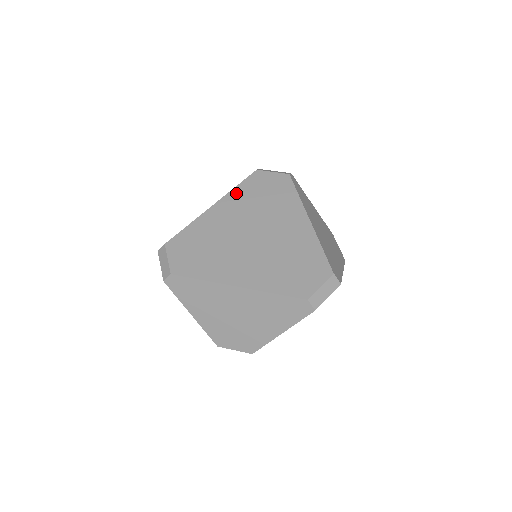
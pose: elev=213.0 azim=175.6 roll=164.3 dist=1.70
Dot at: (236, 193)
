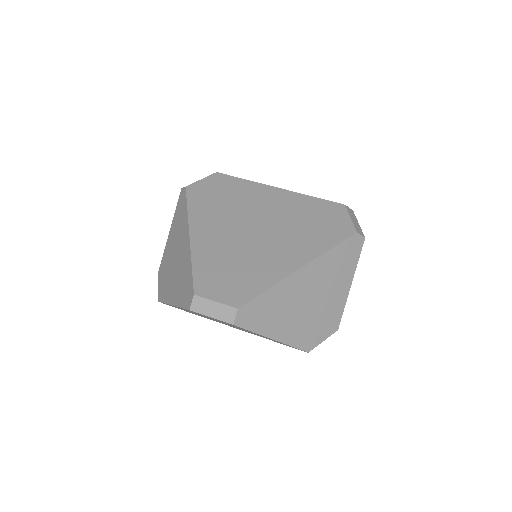
Dot at: (195, 212)
